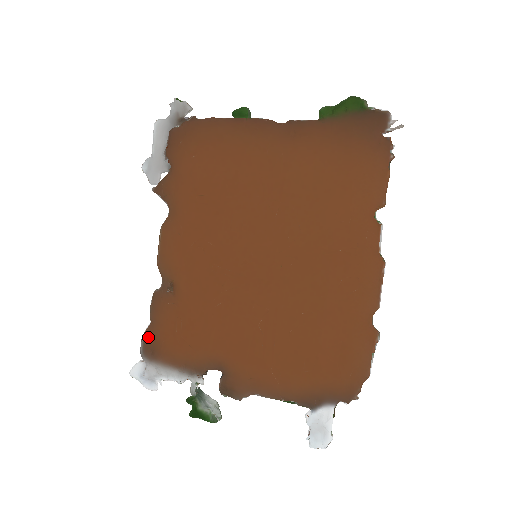
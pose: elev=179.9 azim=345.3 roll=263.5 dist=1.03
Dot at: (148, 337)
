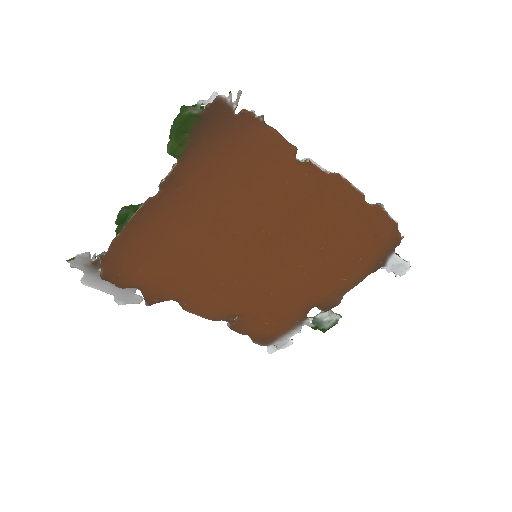
Dot at: (257, 340)
